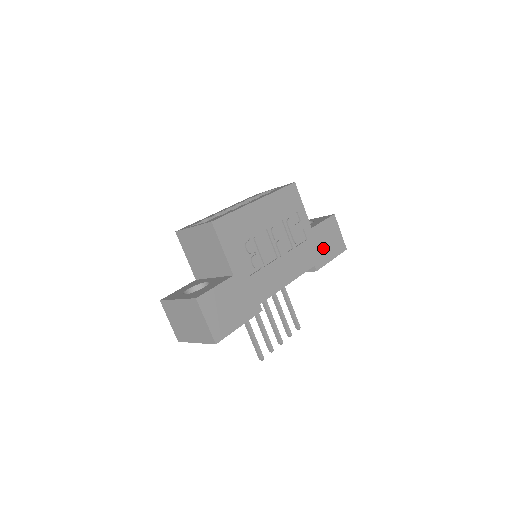
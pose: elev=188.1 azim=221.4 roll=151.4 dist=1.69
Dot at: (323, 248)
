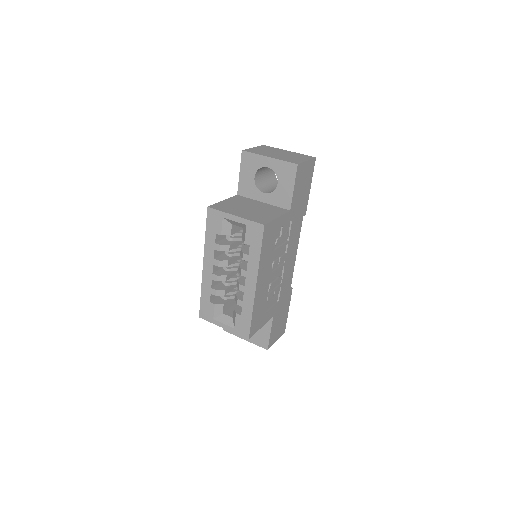
Dot at: (302, 198)
